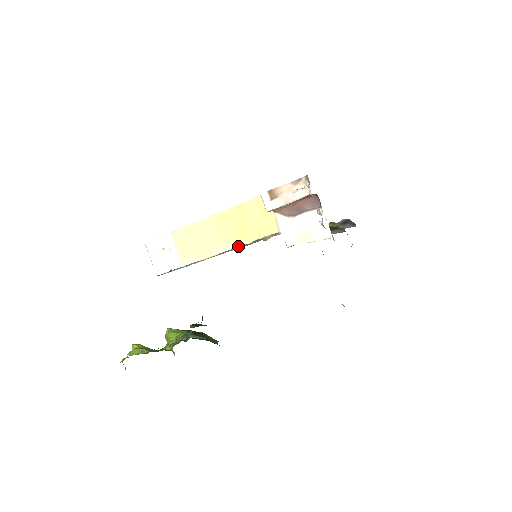
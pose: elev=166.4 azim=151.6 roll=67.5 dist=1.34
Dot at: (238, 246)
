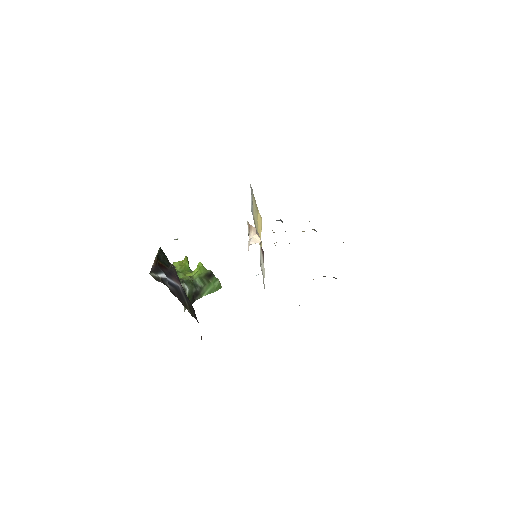
Dot at: occluded
